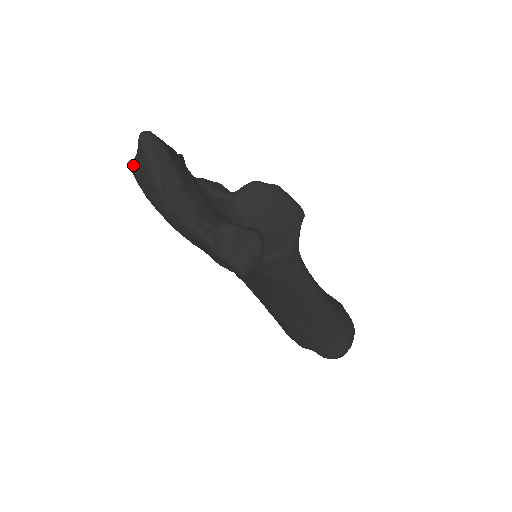
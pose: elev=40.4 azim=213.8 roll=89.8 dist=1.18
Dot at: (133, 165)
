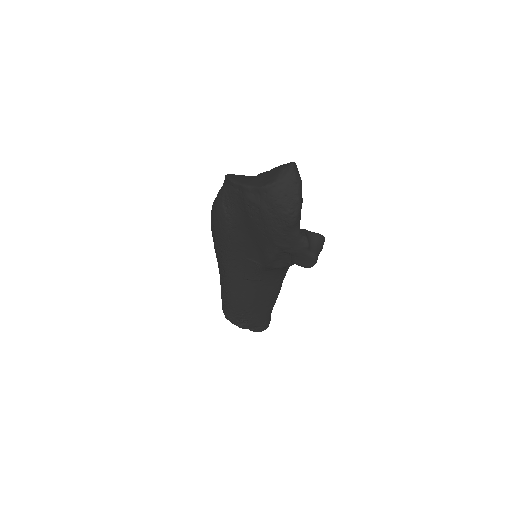
Dot at: (277, 185)
